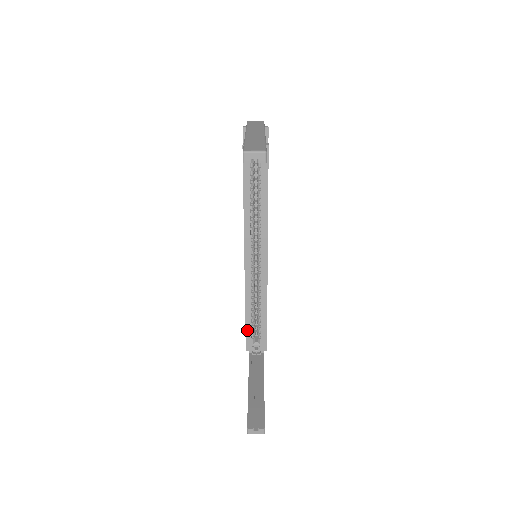
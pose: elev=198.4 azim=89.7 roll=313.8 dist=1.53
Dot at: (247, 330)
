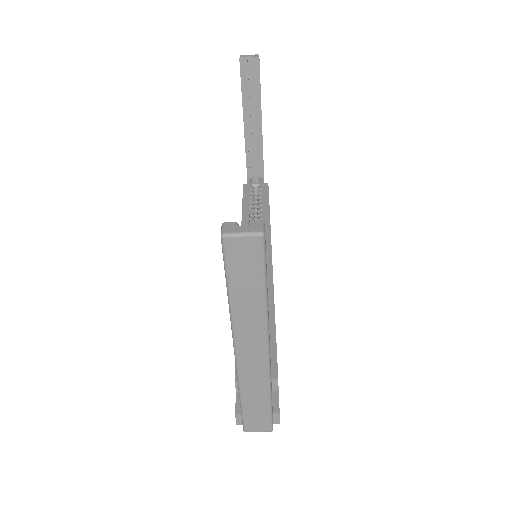
Dot at: occluded
